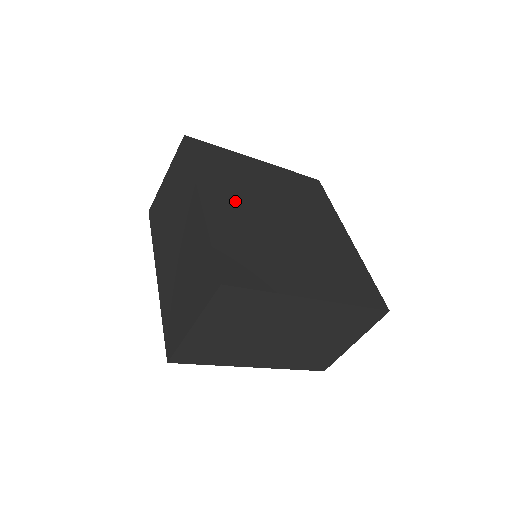
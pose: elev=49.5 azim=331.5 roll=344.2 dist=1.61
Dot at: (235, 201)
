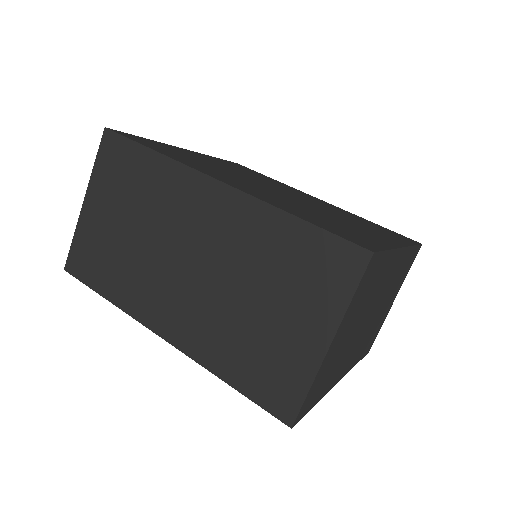
Dot at: (239, 181)
